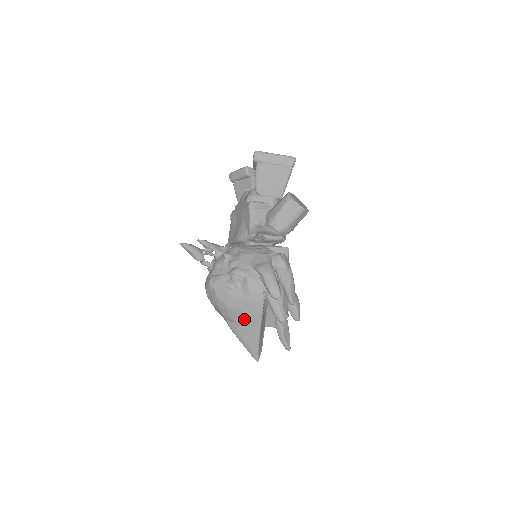
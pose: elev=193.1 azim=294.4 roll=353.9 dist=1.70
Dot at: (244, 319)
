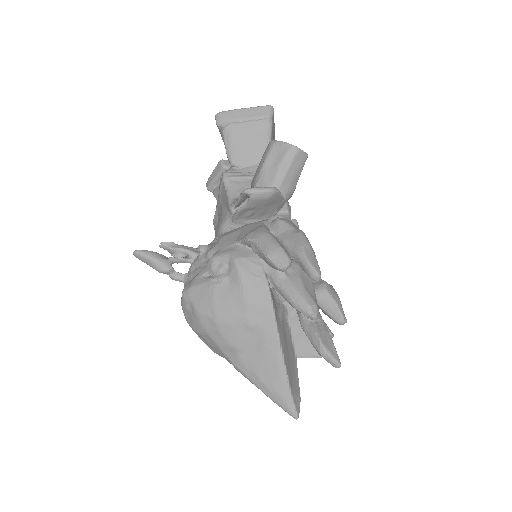
Dot at: (249, 336)
